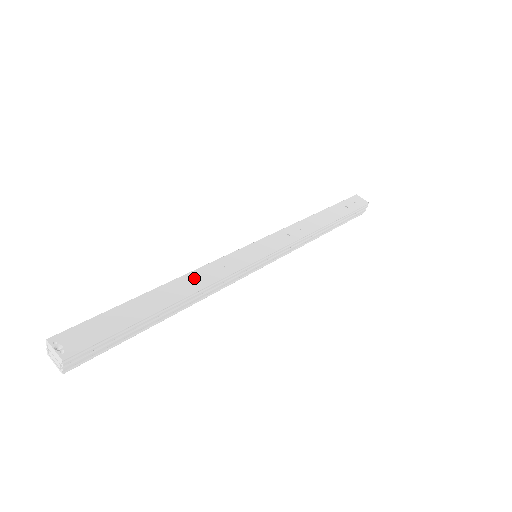
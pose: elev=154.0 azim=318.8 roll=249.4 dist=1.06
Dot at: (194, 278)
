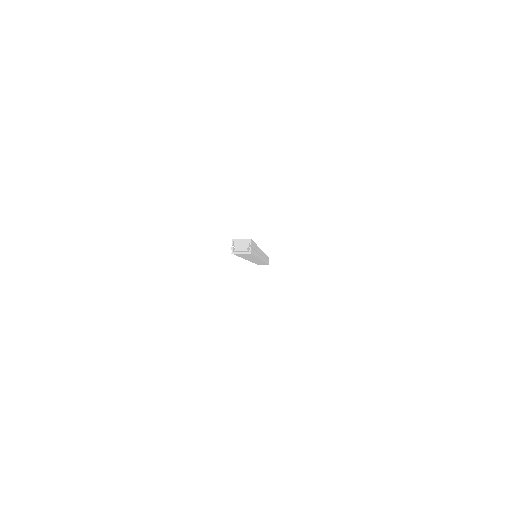
Dot at: occluded
